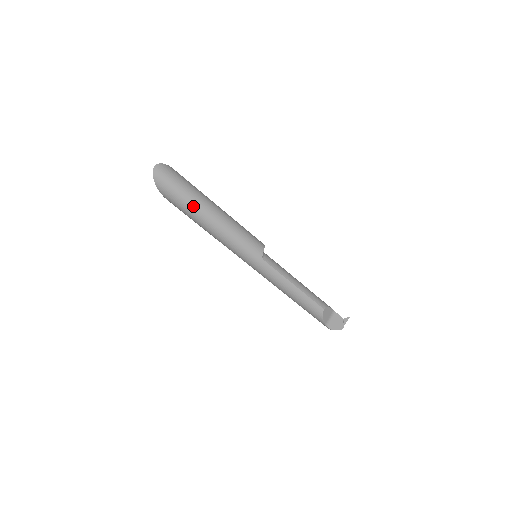
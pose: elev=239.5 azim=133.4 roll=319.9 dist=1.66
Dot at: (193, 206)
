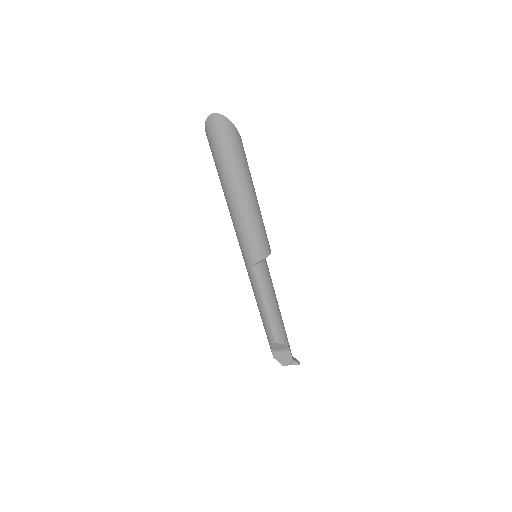
Dot at: (224, 175)
